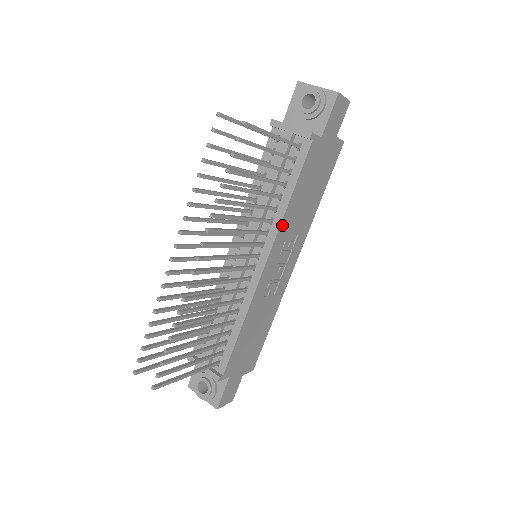
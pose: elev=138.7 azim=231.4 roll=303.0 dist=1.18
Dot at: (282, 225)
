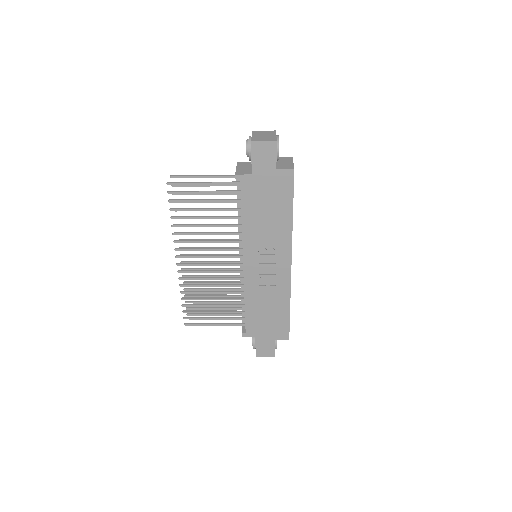
Dot at: (245, 237)
